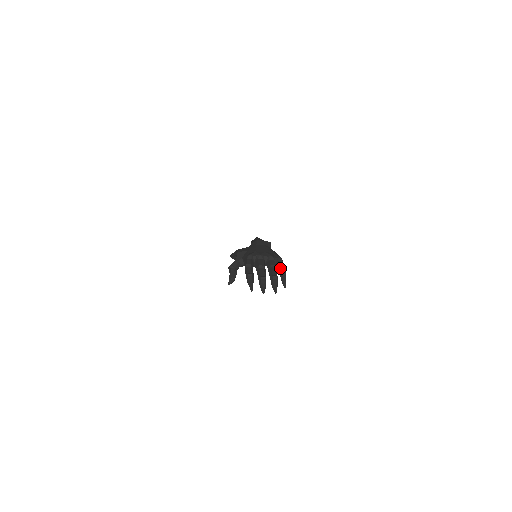
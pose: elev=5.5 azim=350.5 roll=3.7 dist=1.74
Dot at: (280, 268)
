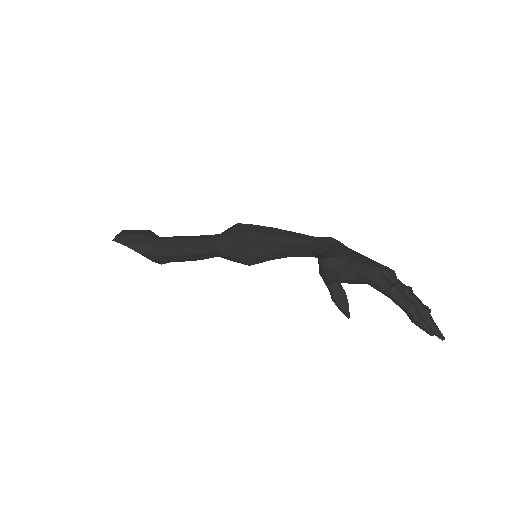
Dot at: occluded
